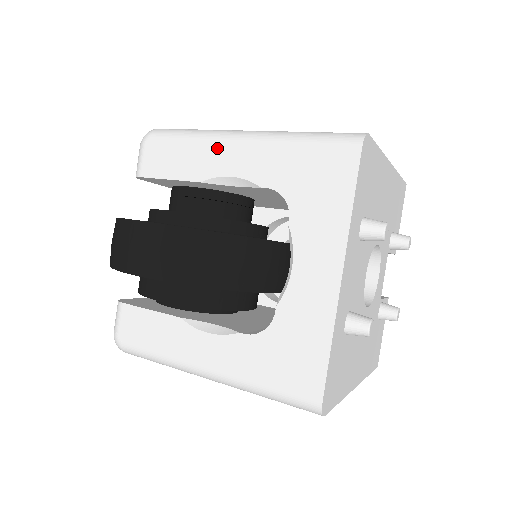
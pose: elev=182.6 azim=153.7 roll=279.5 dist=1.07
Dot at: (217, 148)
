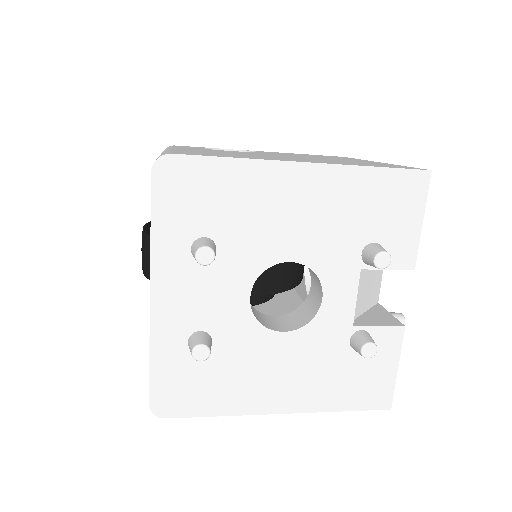
Dot at: occluded
